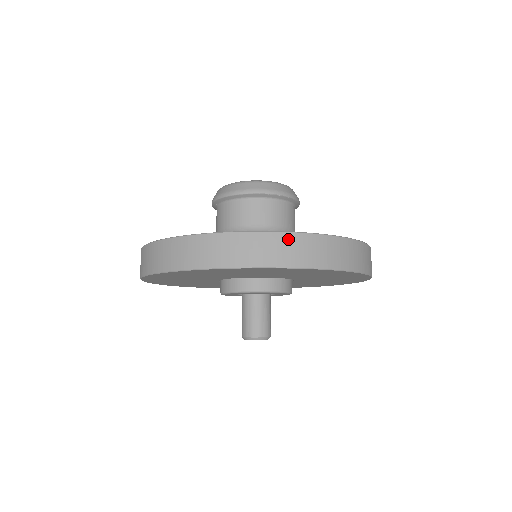
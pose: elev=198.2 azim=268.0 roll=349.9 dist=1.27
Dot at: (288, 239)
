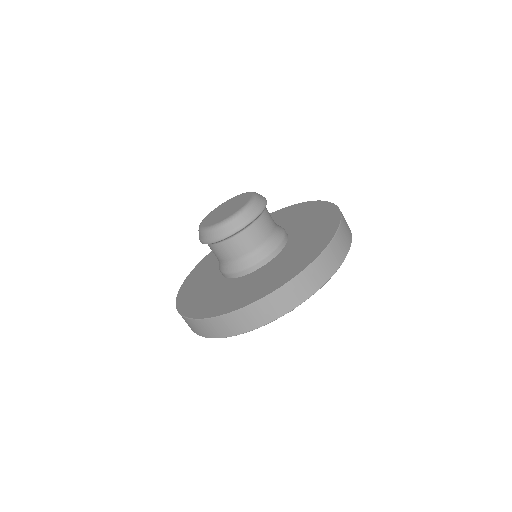
Dot at: (261, 305)
